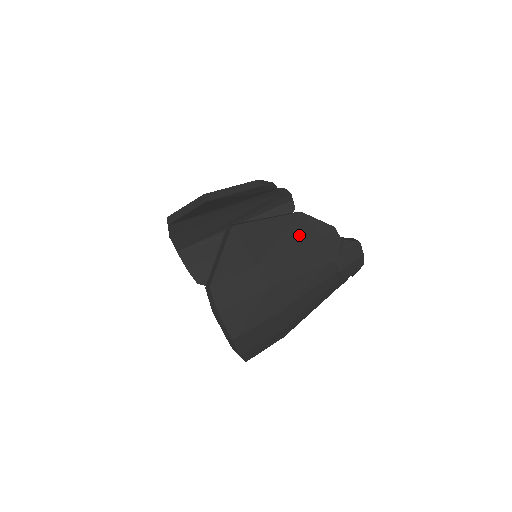
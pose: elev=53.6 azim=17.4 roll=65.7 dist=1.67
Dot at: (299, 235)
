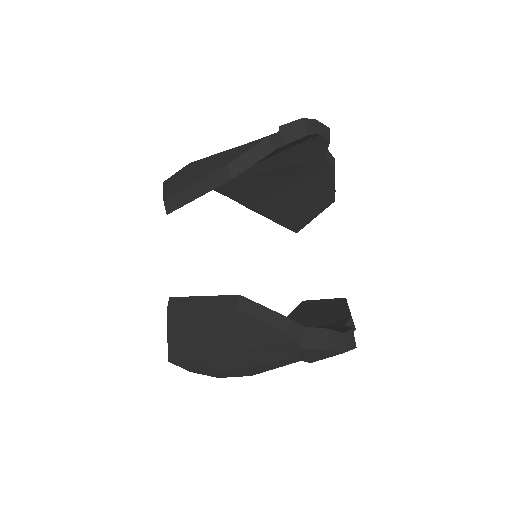
Dot at: (238, 336)
